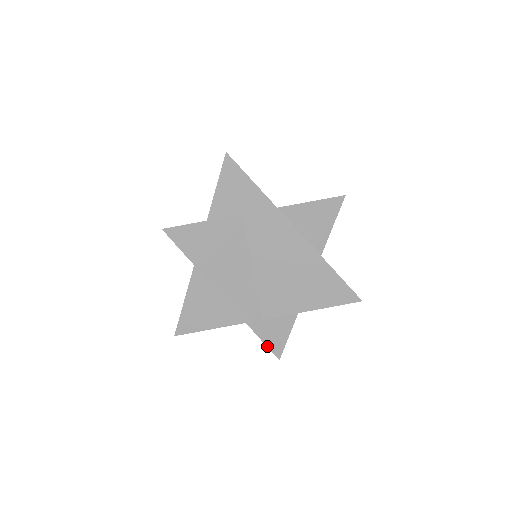
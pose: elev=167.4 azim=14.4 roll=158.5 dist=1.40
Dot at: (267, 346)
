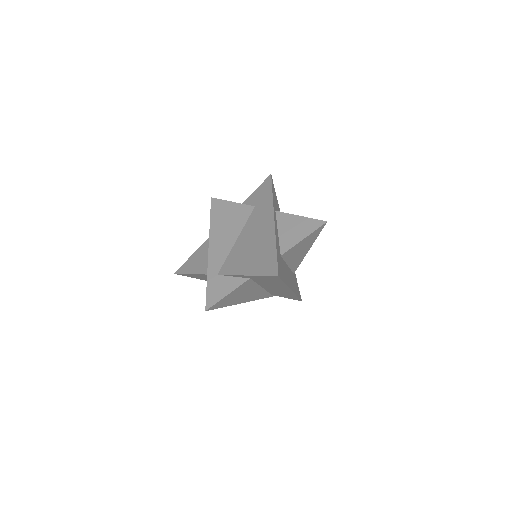
Dot at: (206, 295)
